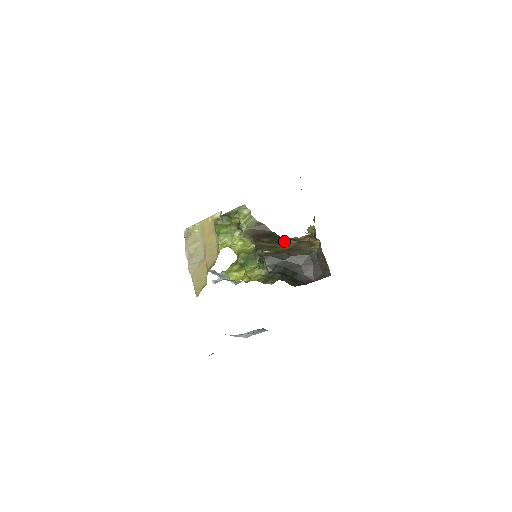
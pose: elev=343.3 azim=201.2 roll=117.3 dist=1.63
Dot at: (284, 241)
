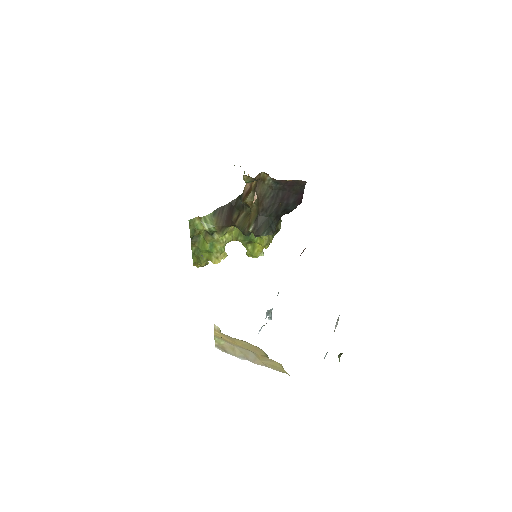
Dot at: (246, 204)
